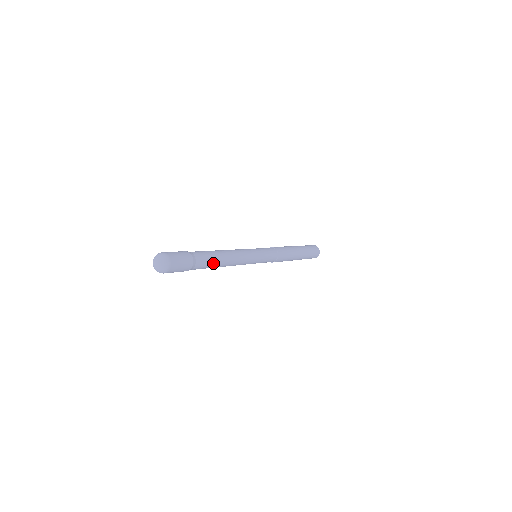
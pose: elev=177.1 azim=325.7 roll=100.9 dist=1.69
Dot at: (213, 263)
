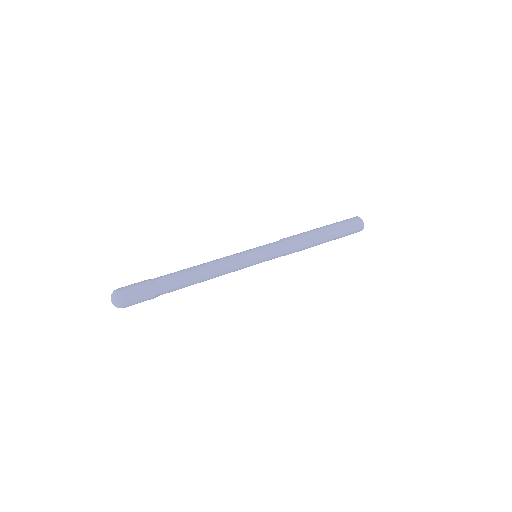
Dot at: (184, 284)
